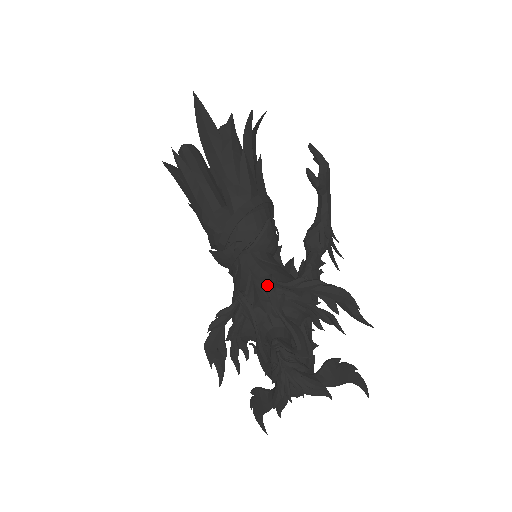
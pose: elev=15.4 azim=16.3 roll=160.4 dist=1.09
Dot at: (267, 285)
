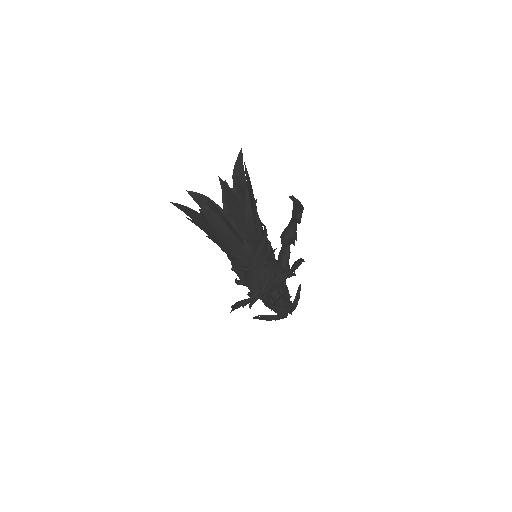
Dot at: (278, 281)
